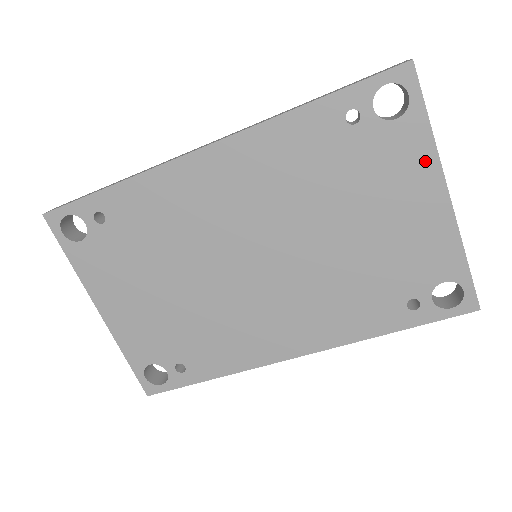
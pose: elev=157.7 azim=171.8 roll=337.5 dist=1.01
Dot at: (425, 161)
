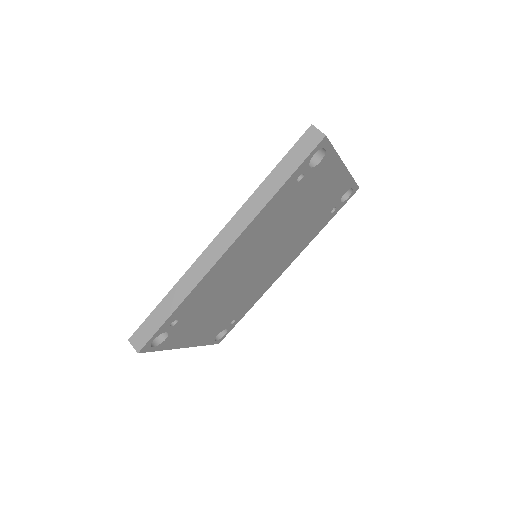
Dot at: (334, 164)
